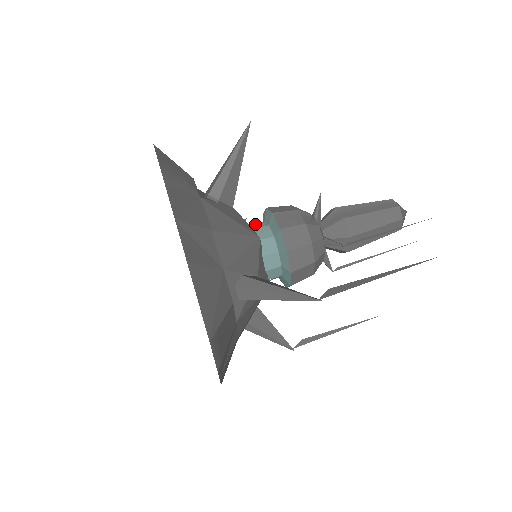
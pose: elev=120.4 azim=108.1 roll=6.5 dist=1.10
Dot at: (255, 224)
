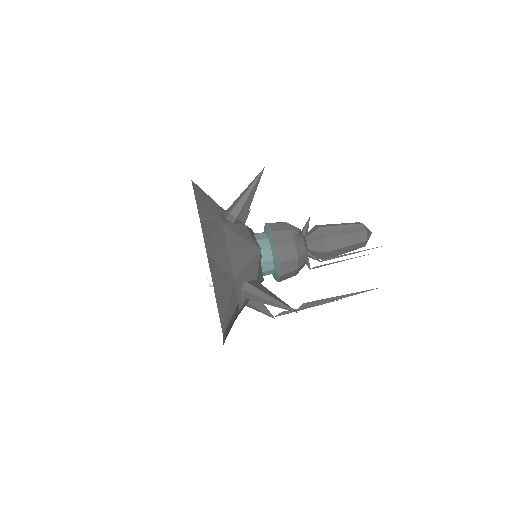
Dot at: (258, 235)
